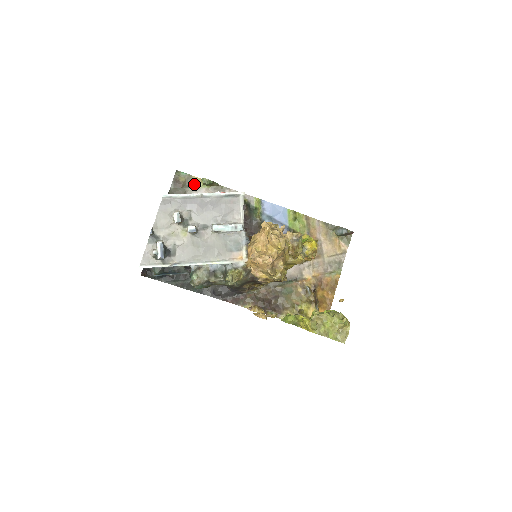
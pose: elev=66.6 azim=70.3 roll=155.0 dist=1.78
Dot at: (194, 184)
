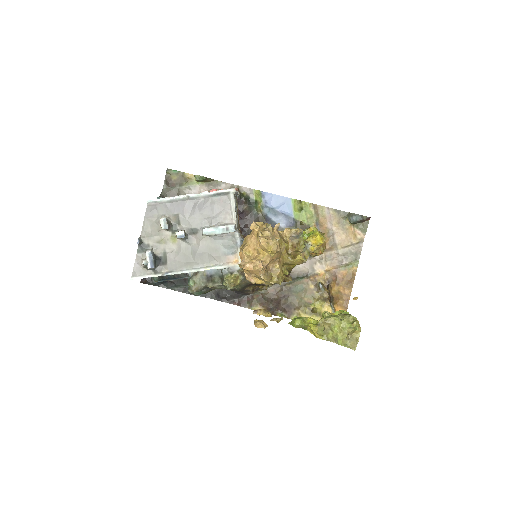
Dot at: (187, 182)
